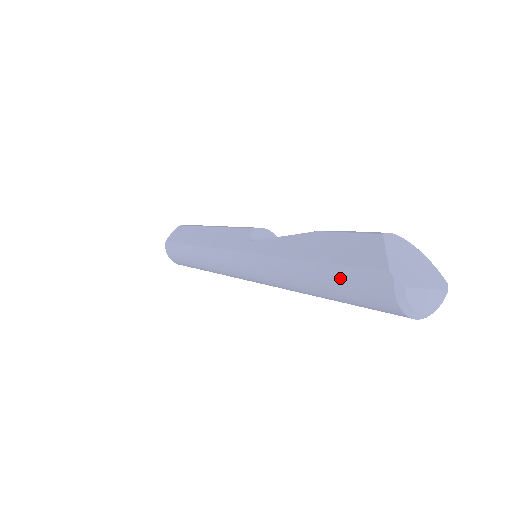
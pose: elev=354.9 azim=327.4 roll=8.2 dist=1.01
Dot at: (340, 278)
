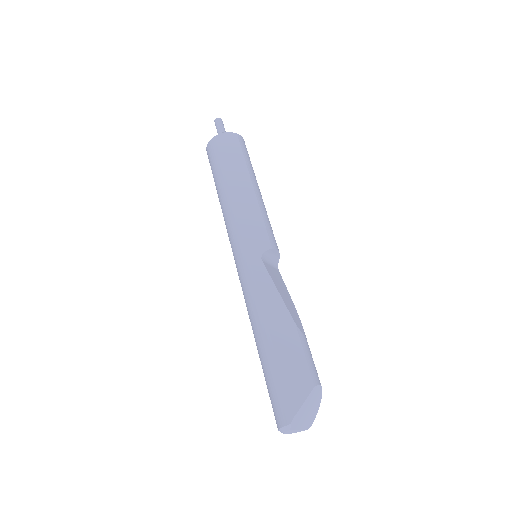
Dot at: (274, 378)
